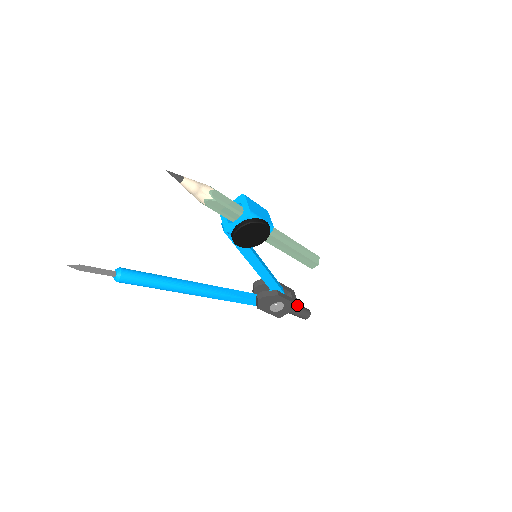
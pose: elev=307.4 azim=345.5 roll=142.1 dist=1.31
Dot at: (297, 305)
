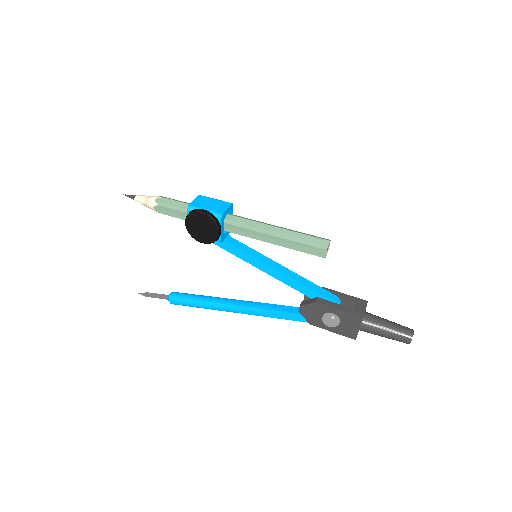
Dot at: (359, 316)
